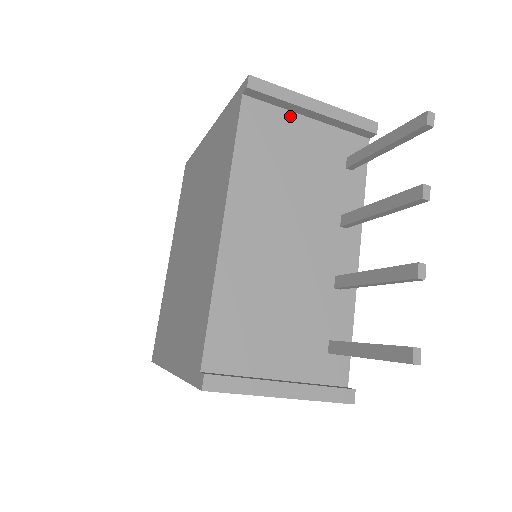
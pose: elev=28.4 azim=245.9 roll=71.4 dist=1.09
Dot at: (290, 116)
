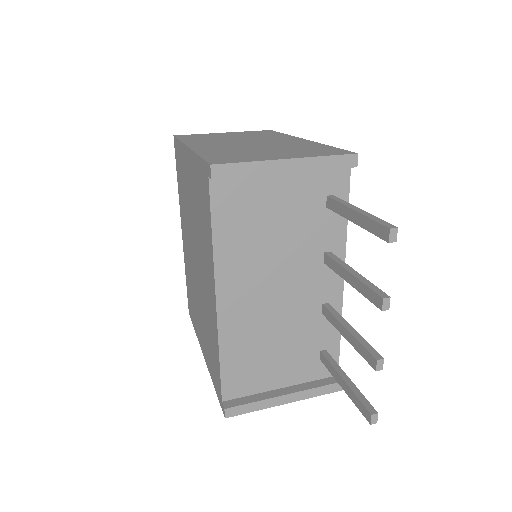
Dot at: (262, 178)
